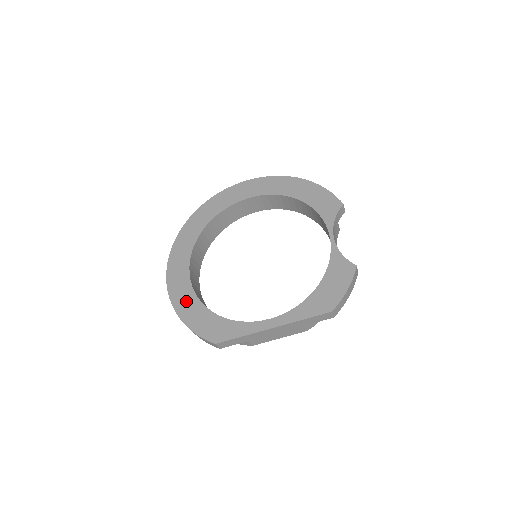
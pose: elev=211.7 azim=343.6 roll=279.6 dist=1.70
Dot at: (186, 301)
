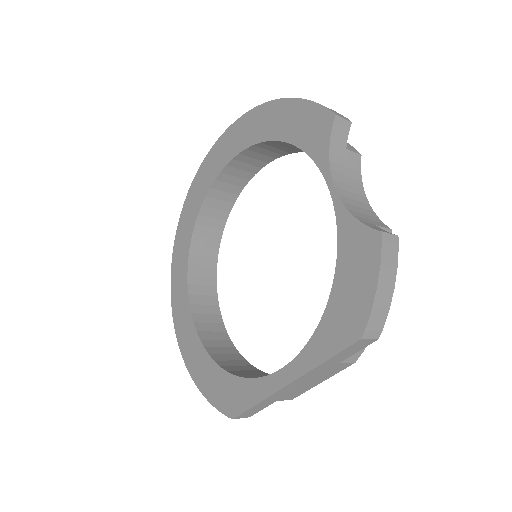
Dot at: (195, 356)
